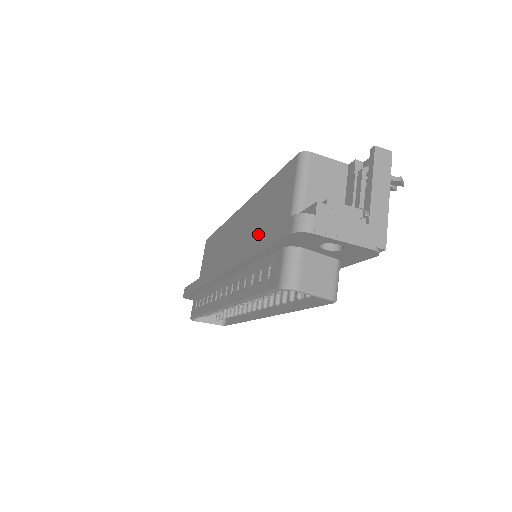
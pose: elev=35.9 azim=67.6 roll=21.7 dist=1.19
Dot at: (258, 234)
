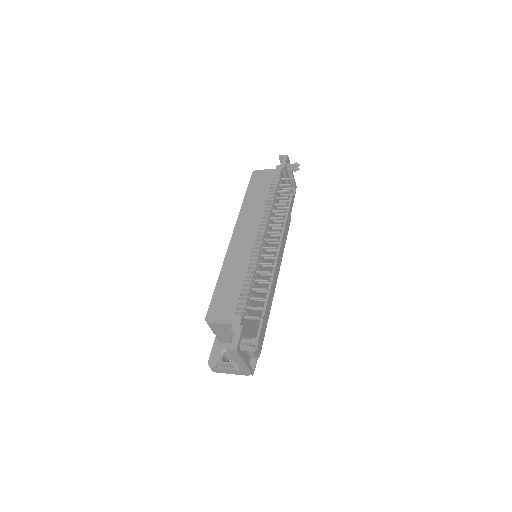
Dot at: occluded
